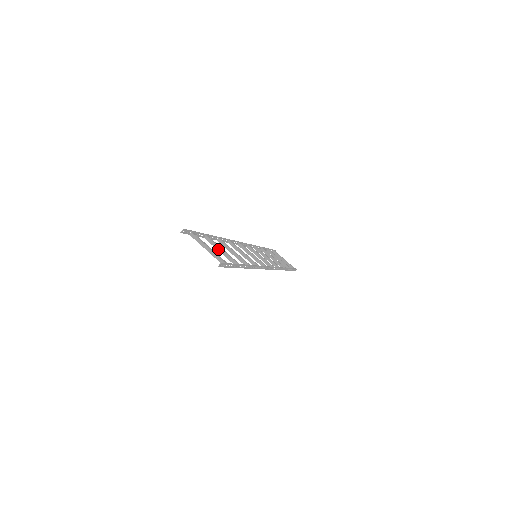
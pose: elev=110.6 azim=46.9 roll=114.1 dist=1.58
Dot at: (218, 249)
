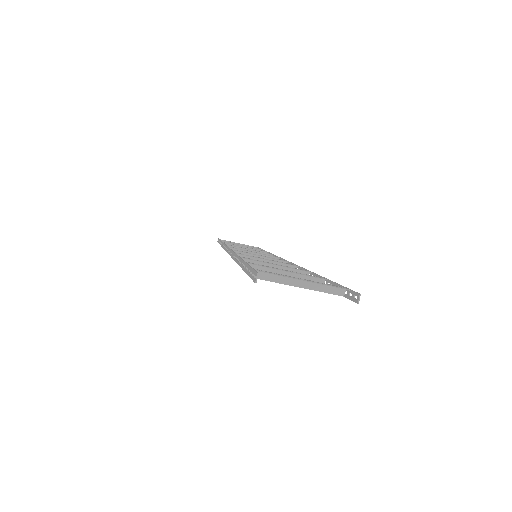
Dot at: occluded
